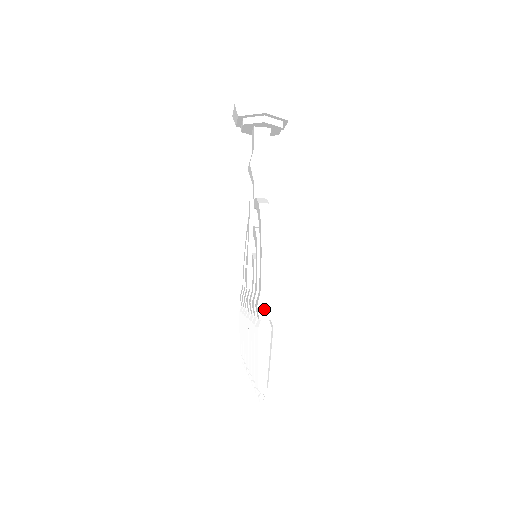
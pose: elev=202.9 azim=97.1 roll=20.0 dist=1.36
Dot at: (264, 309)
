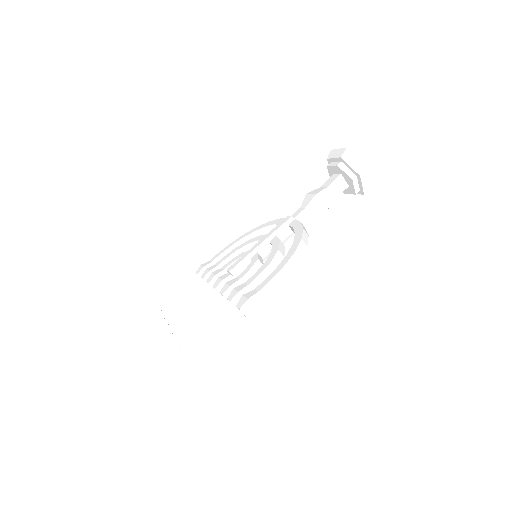
Dot at: (250, 305)
